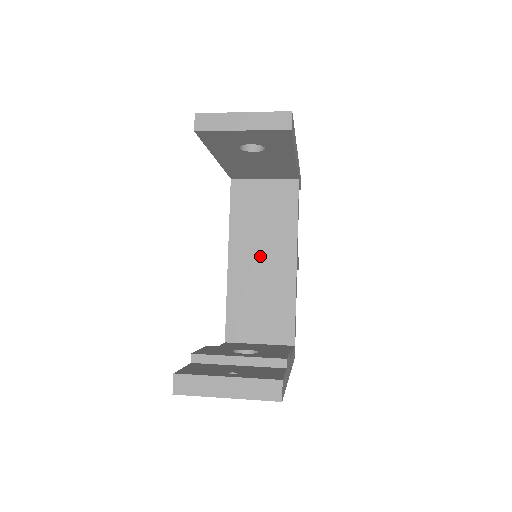
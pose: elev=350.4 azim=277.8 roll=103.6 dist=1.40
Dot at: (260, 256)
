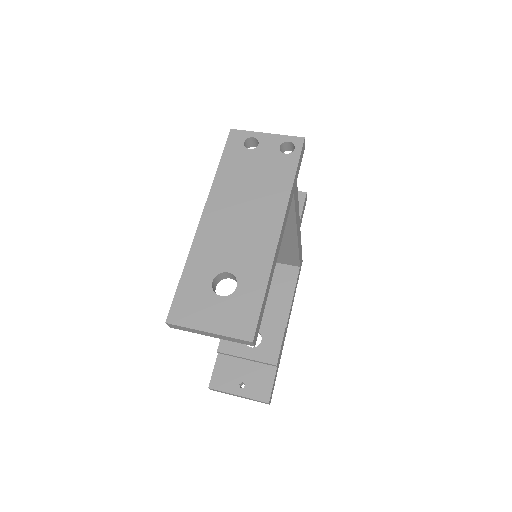
Dot at: occluded
